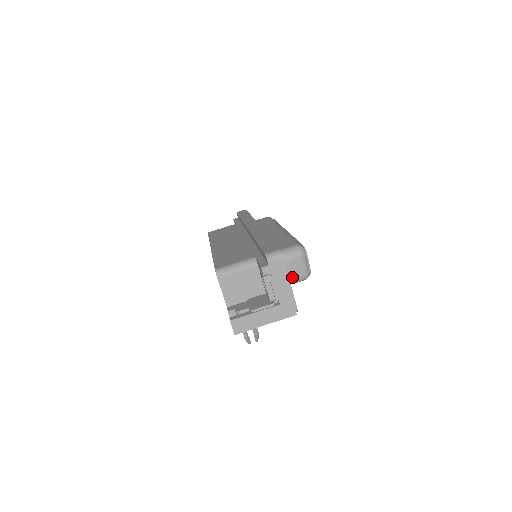
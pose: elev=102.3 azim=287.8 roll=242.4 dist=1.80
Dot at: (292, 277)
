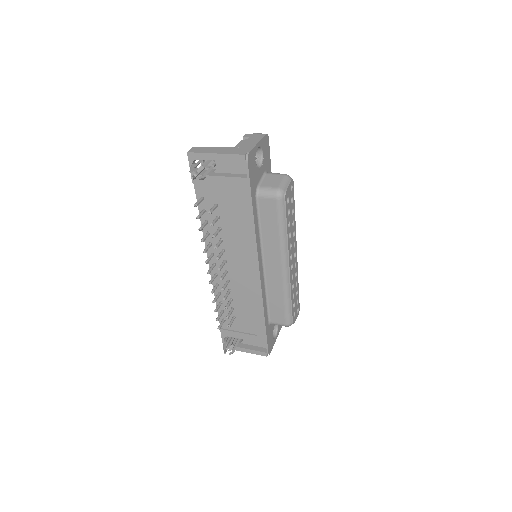
Dot at: (267, 185)
